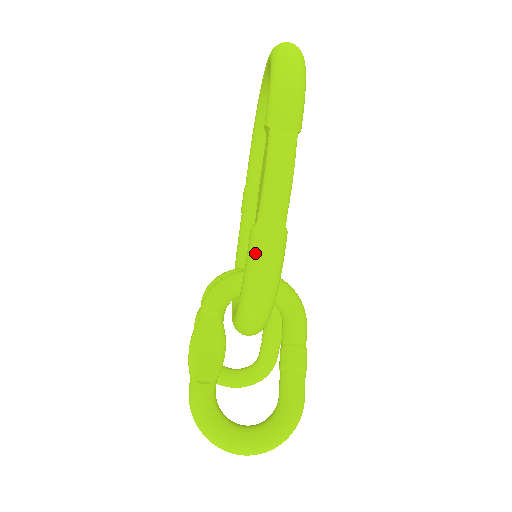
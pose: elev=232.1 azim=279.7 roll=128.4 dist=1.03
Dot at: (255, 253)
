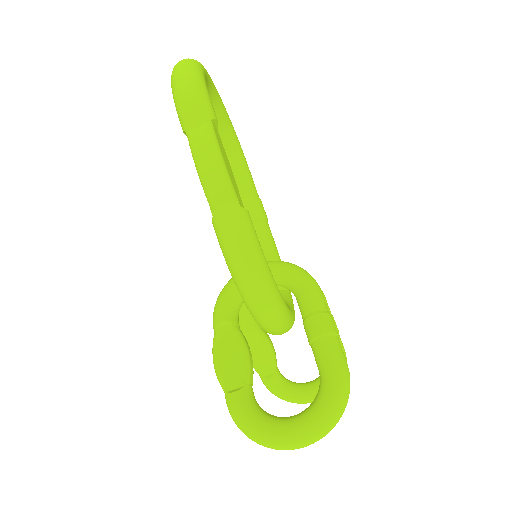
Dot at: (223, 244)
